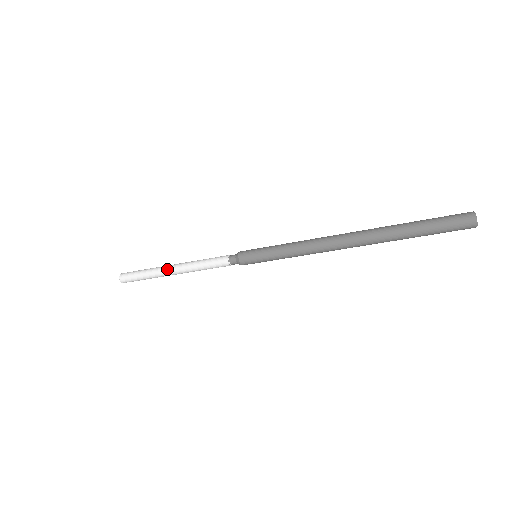
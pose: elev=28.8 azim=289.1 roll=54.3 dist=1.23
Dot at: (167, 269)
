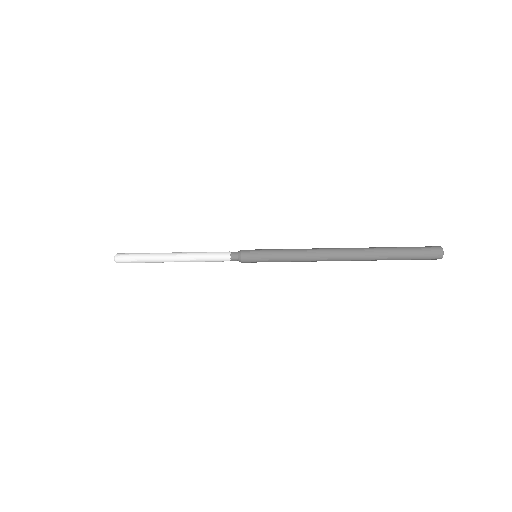
Dot at: (168, 254)
